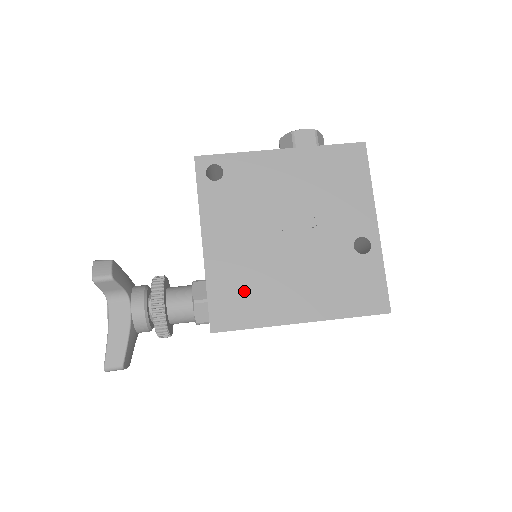
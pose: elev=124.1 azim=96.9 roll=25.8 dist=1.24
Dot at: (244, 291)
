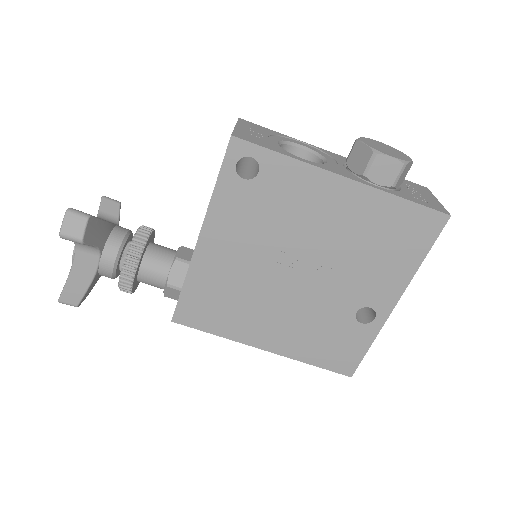
Dot at: (221, 302)
